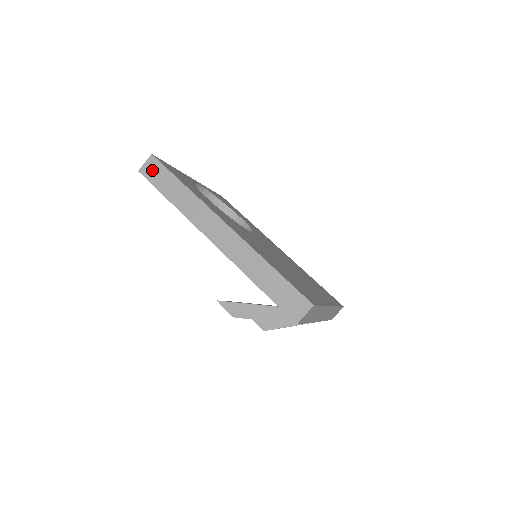
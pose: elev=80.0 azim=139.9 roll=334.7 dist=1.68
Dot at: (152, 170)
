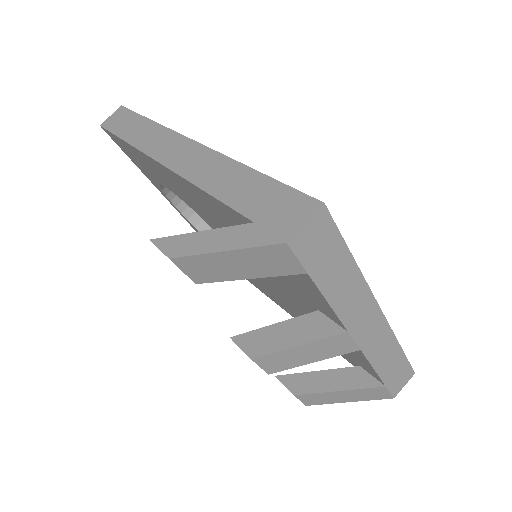
Dot at: (116, 119)
